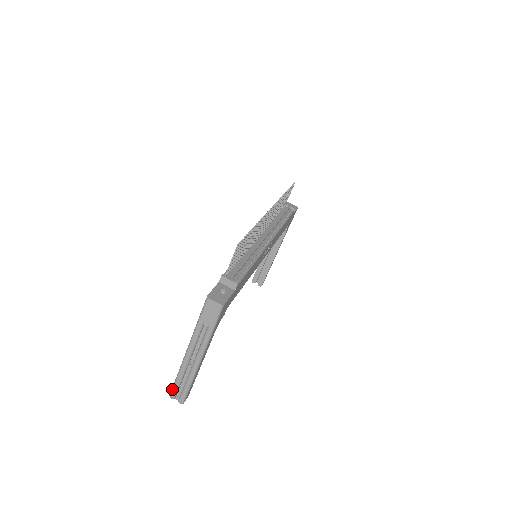
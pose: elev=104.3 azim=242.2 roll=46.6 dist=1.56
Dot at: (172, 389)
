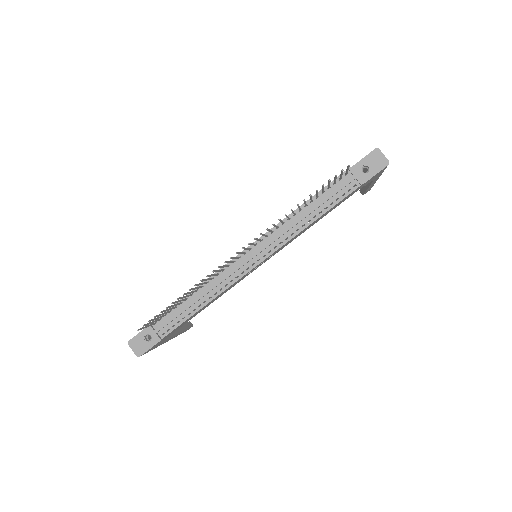
Dot at: occluded
